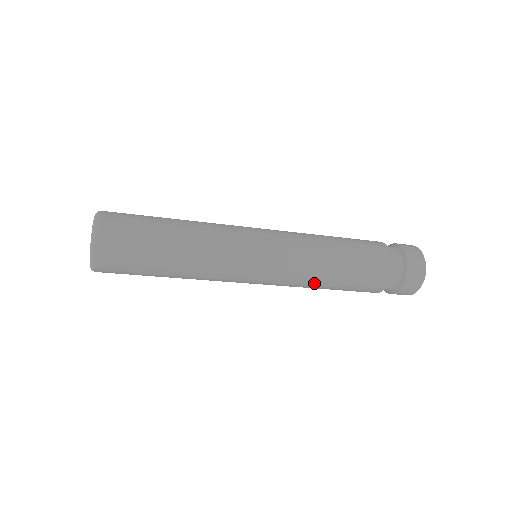
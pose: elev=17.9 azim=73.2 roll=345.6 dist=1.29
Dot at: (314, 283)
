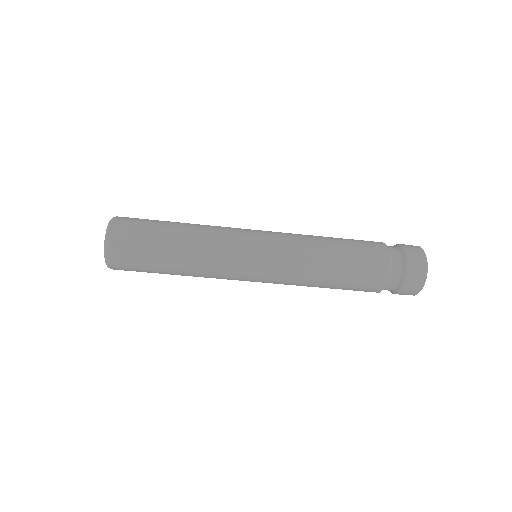
Dot at: (315, 249)
